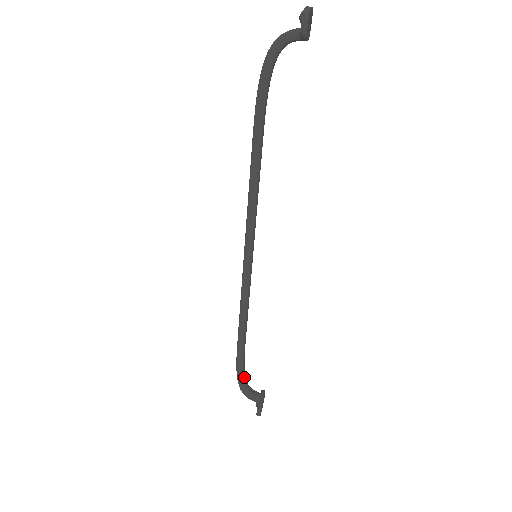
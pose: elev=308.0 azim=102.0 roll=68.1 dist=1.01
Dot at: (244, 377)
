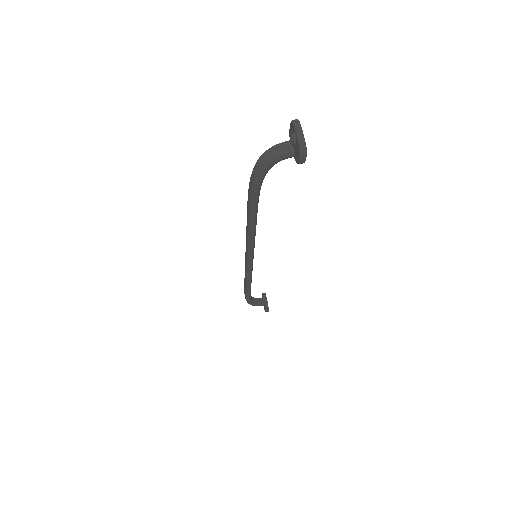
Dot at: (251, 299)
